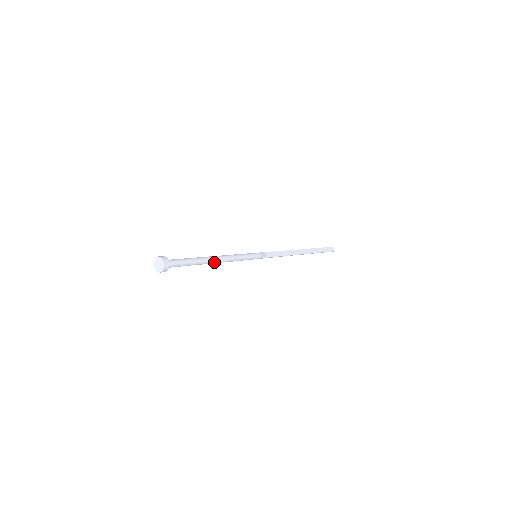
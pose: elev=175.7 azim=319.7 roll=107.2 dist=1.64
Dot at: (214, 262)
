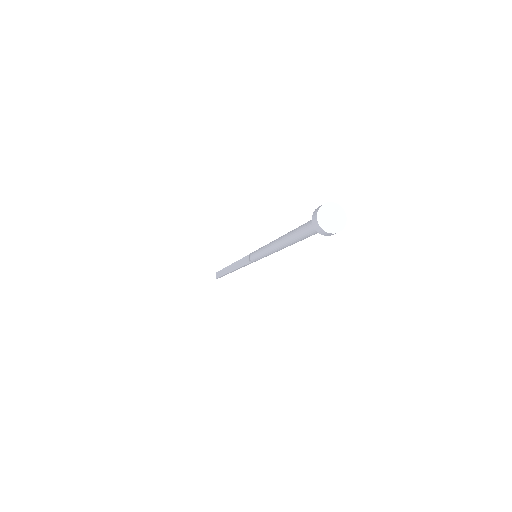
Dot at: occluded
